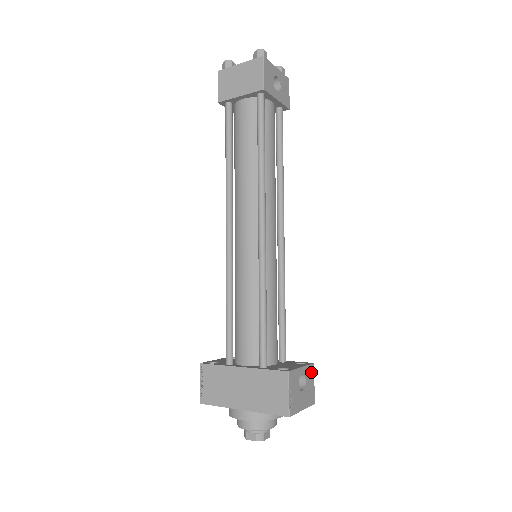
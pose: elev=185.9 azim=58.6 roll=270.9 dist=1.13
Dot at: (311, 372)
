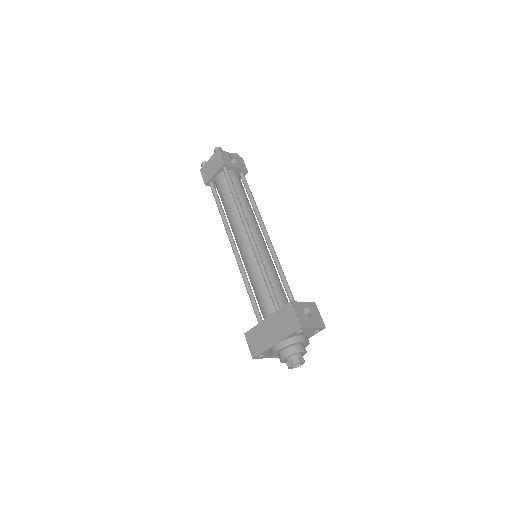
Dot at: (314, 307)
